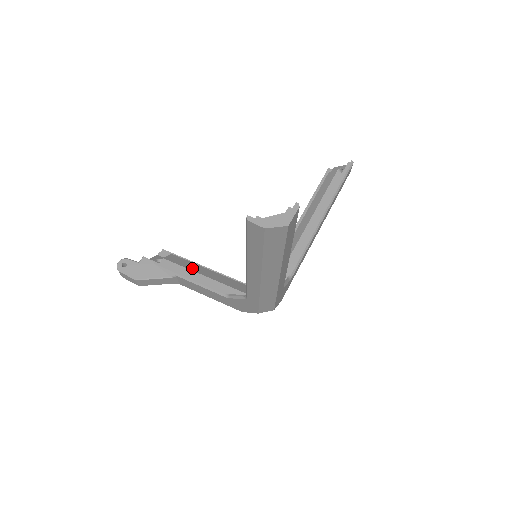
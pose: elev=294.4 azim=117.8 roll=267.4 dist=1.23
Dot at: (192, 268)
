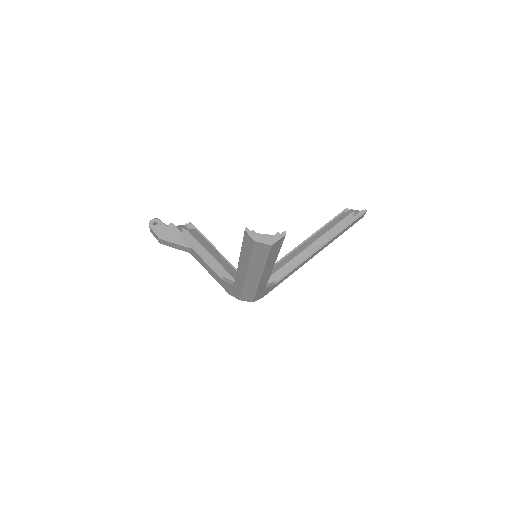
Dot at: (205, 246)
